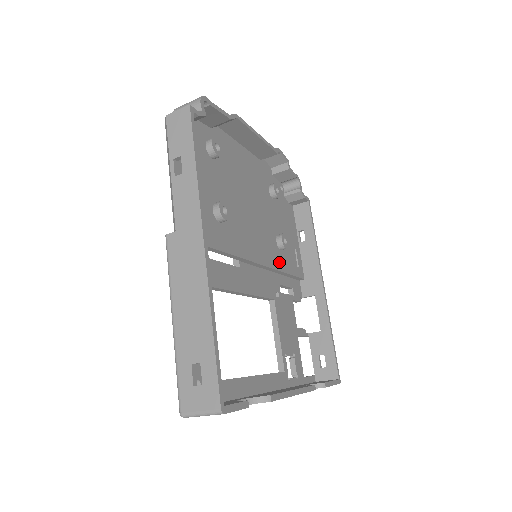
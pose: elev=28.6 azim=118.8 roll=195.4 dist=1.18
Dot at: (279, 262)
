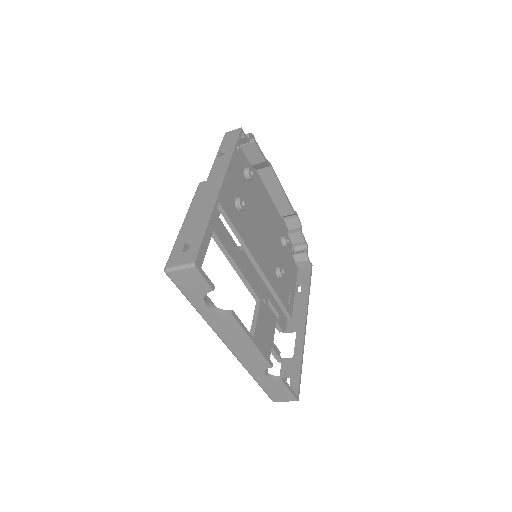
Dot at: (273, 281)
